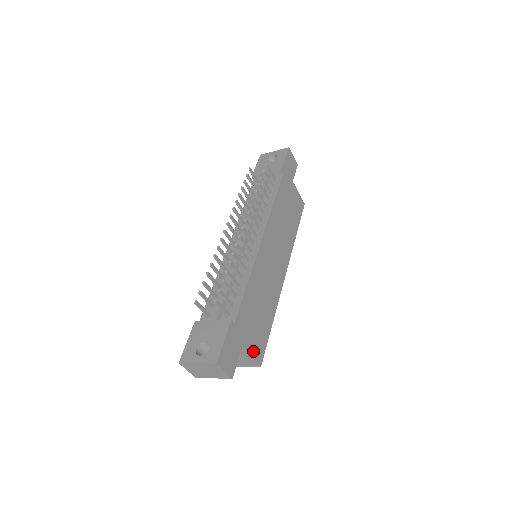
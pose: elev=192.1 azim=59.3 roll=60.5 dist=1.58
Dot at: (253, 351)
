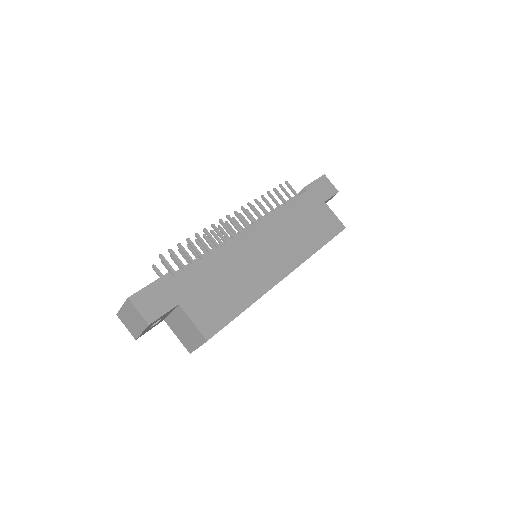
Dot at: (198, 318)
